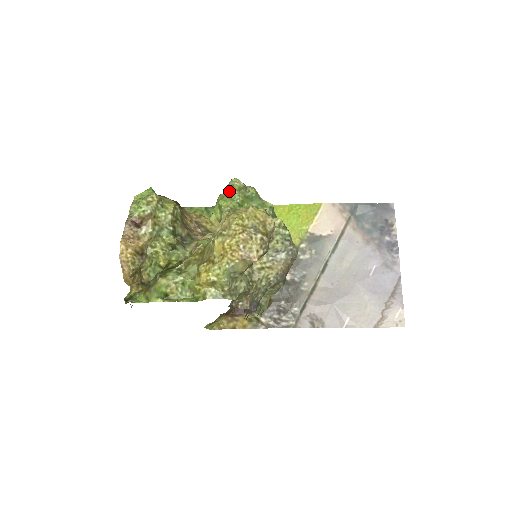
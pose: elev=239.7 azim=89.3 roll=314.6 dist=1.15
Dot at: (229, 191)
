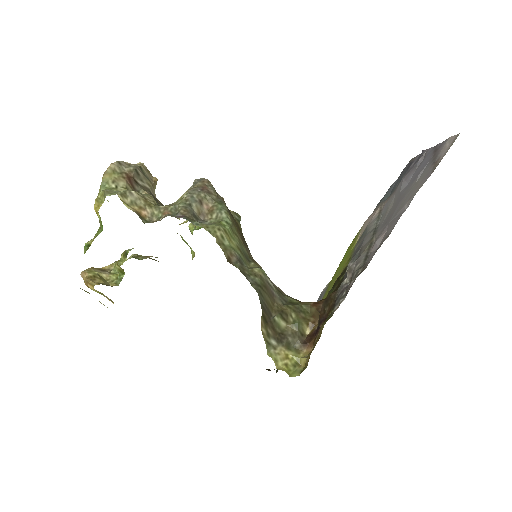
Dot at: occluded
